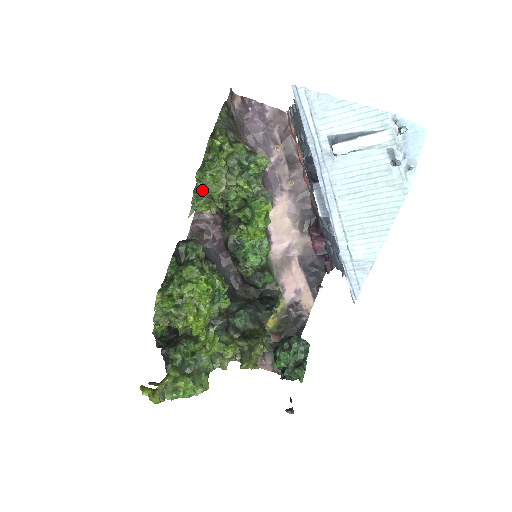
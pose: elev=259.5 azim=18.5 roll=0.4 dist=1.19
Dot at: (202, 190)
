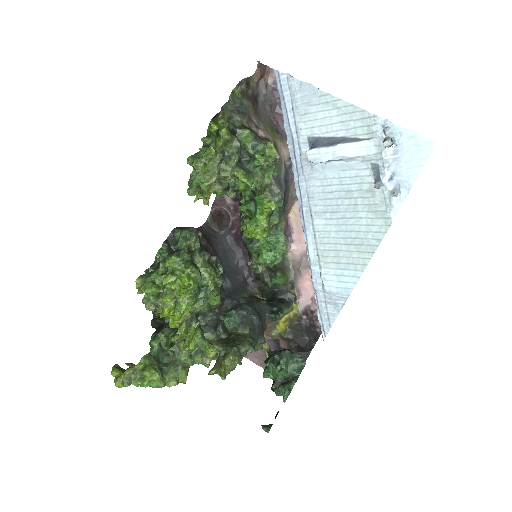
Dot at: occluded
